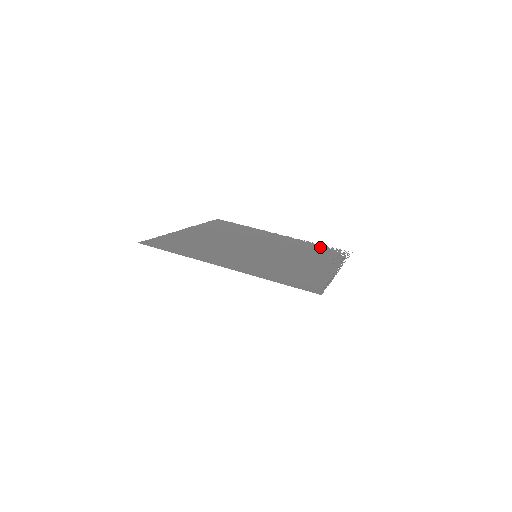
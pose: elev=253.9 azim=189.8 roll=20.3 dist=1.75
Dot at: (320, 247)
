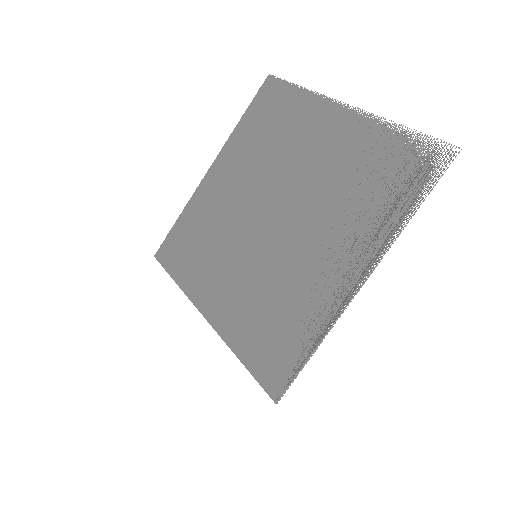
Dot at: (392, 149)
